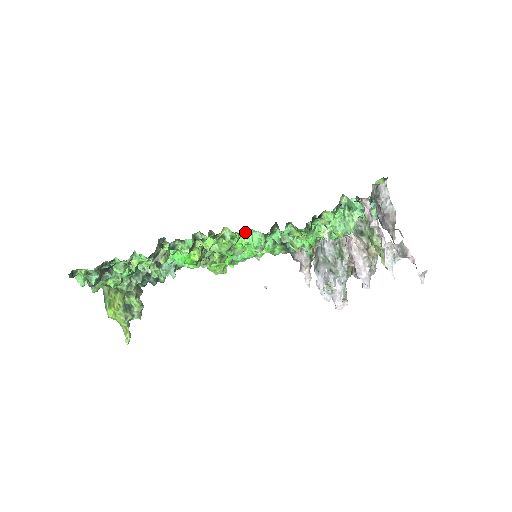
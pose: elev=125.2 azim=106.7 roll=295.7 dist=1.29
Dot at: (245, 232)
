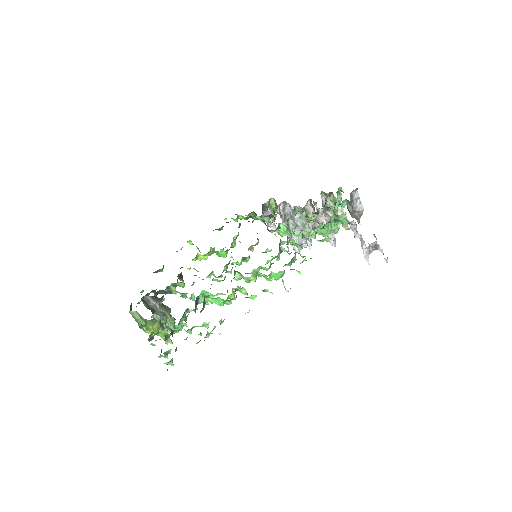
Dot at: (271, 273)
